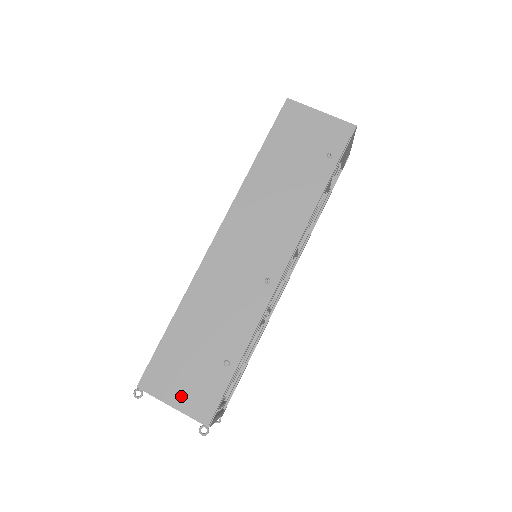
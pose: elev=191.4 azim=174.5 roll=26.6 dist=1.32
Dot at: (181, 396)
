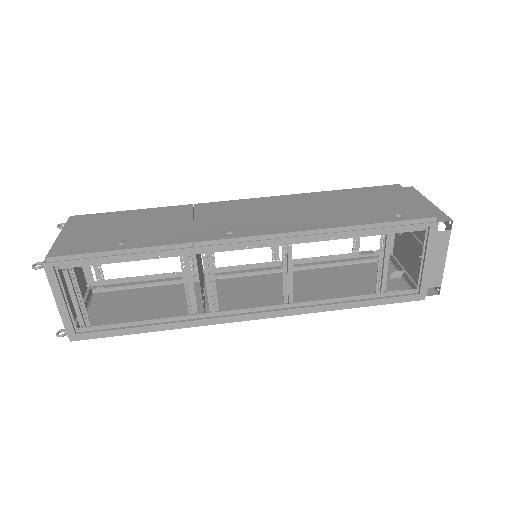
Dot at: (70, 235)
